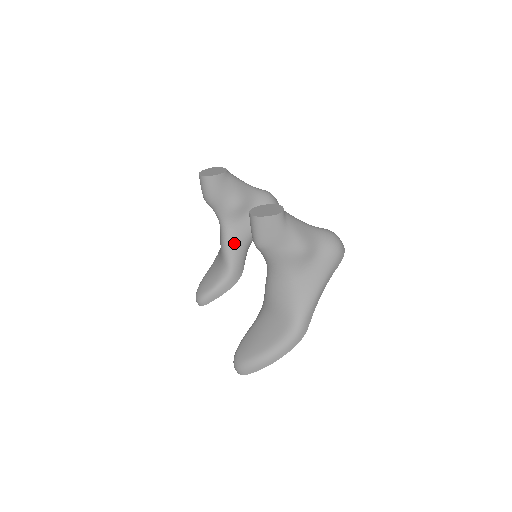
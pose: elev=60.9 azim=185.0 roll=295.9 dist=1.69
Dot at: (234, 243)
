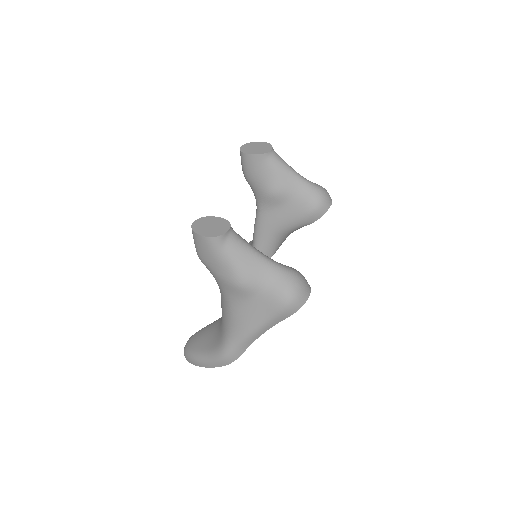
Dot at: (262, 229)
